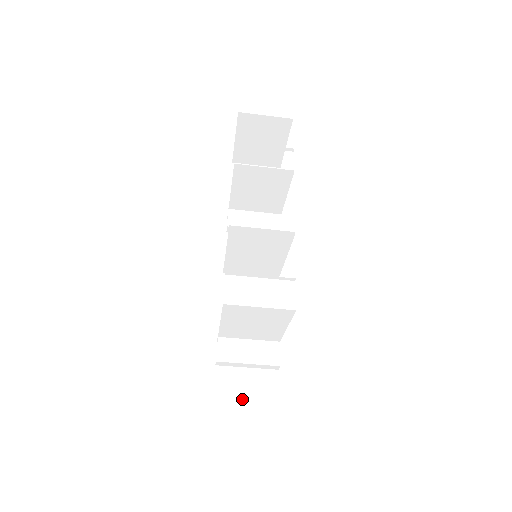
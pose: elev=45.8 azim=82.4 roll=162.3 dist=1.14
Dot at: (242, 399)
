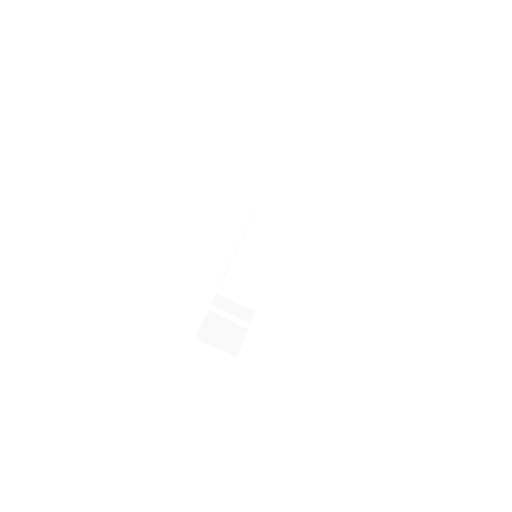
Dot at: (219, 334)
